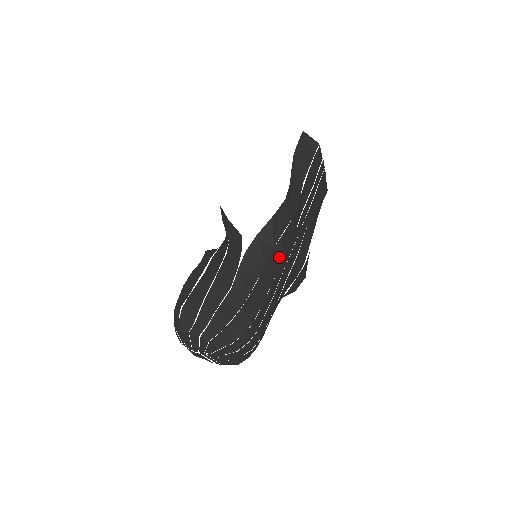
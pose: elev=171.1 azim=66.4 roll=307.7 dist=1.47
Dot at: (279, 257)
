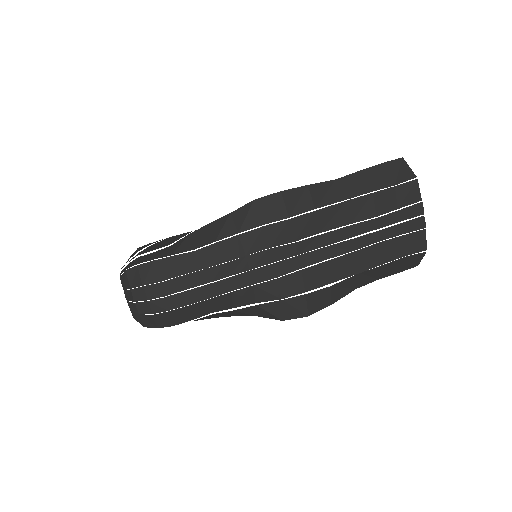
Dot at: (245, 249)
